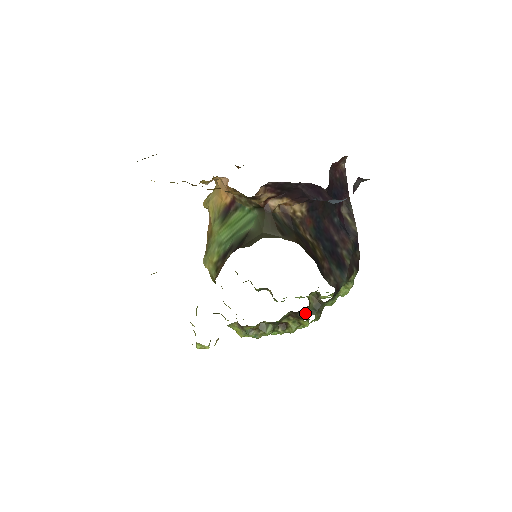
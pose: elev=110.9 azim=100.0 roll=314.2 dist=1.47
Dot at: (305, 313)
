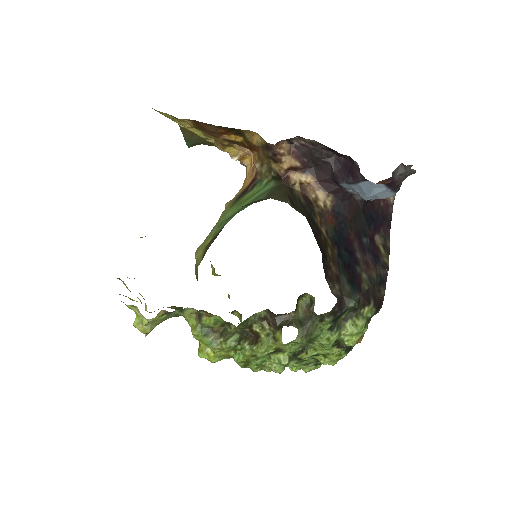
Dot at: (286, 322)
